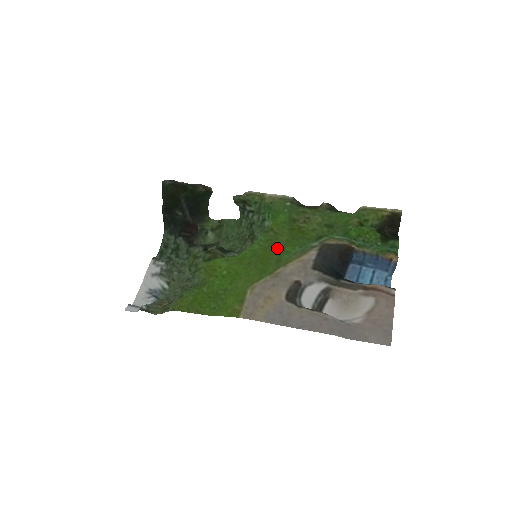
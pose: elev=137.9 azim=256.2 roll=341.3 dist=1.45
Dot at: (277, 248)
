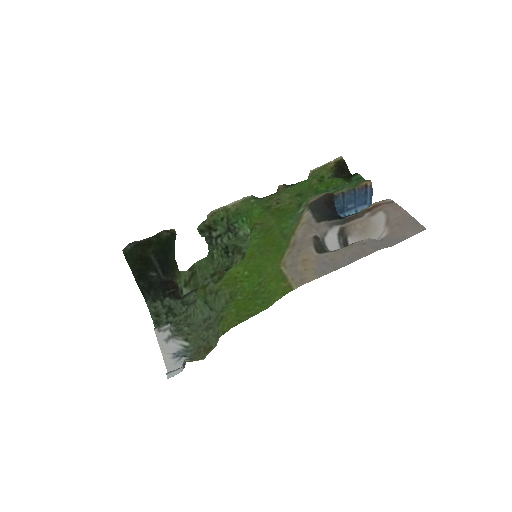
Dot at: (274, 230)
